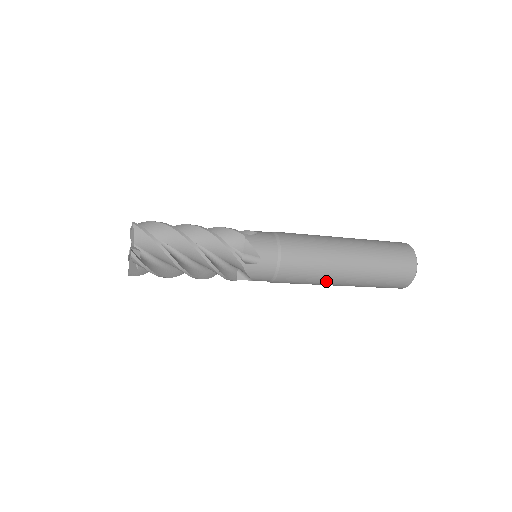
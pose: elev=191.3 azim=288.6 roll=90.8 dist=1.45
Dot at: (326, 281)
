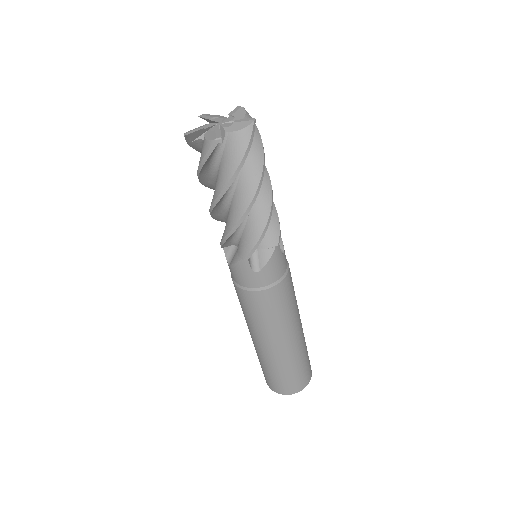
Dot at: (286, 328)
